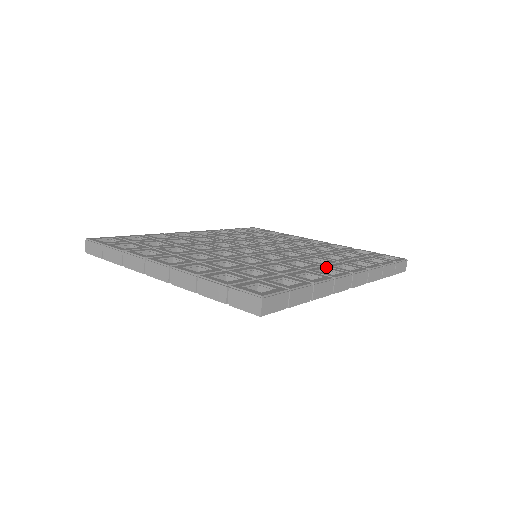
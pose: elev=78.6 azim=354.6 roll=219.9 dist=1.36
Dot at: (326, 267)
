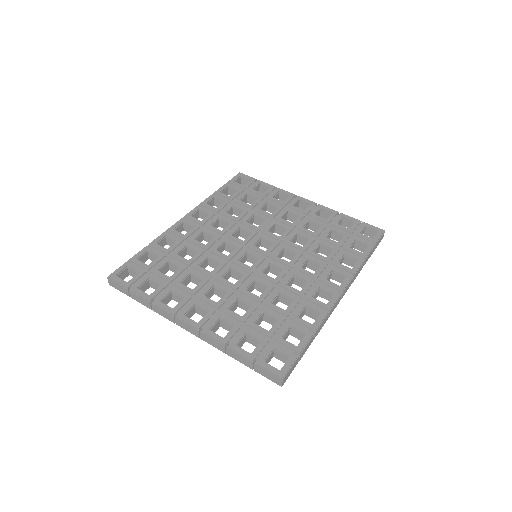
Dot at: (320, 285)
